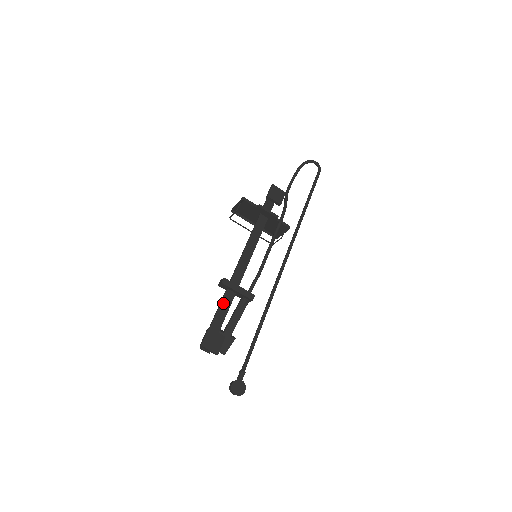
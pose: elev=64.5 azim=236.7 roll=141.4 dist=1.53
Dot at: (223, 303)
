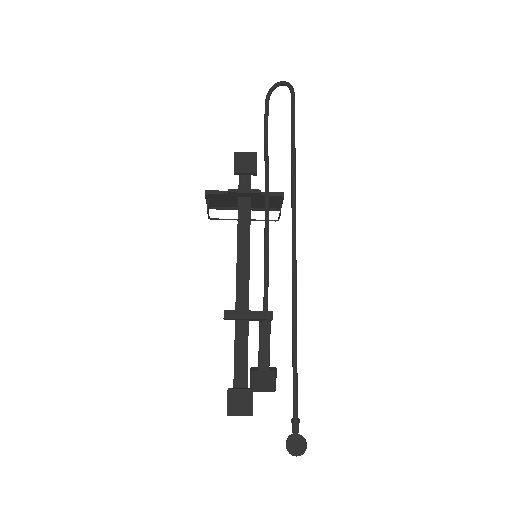
Dot at: (237, 341)
